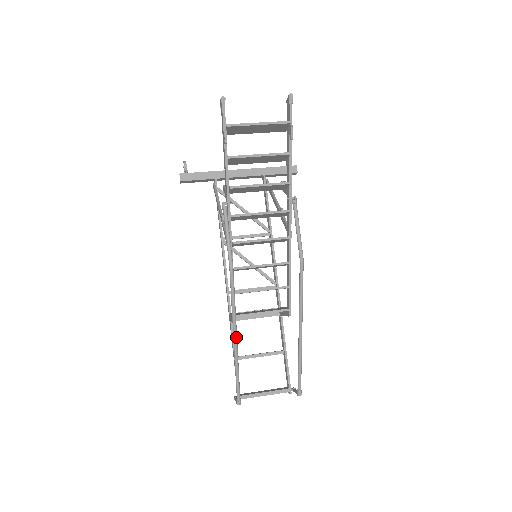
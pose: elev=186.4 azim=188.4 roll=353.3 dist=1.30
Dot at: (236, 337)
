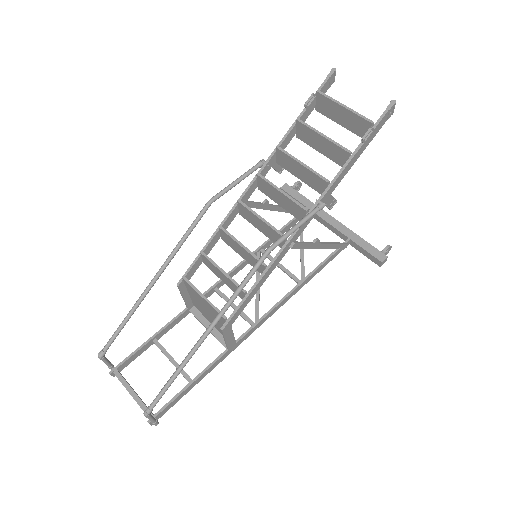
Dot at: (156, 277)
